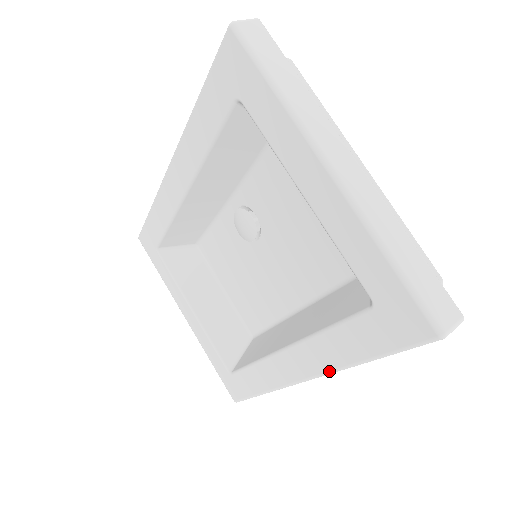
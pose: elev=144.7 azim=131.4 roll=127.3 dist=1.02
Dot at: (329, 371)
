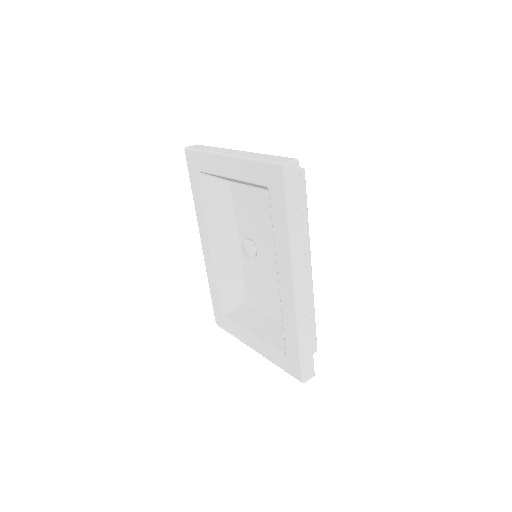
Dot at: (290, 255)
